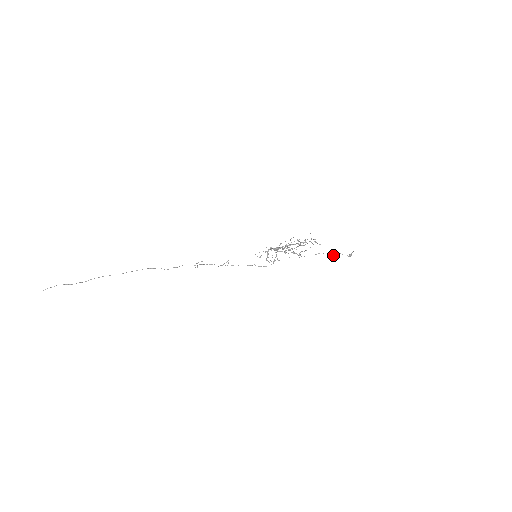
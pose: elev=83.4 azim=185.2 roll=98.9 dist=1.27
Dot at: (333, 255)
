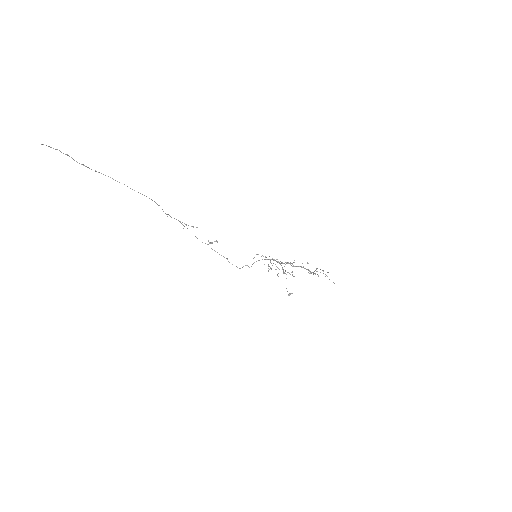
Dot at: occluded
